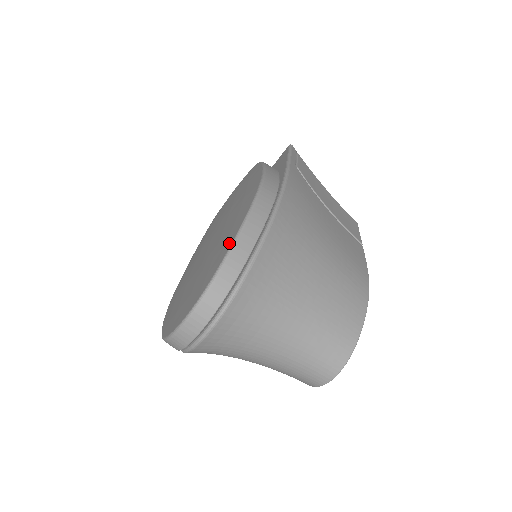
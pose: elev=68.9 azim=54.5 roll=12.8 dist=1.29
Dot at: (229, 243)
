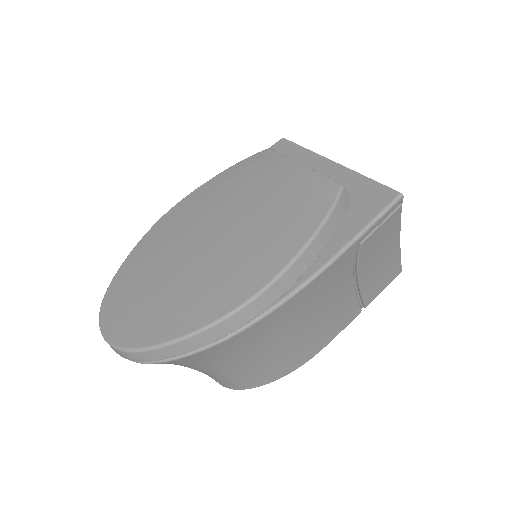
Dot at: (169, 334)
